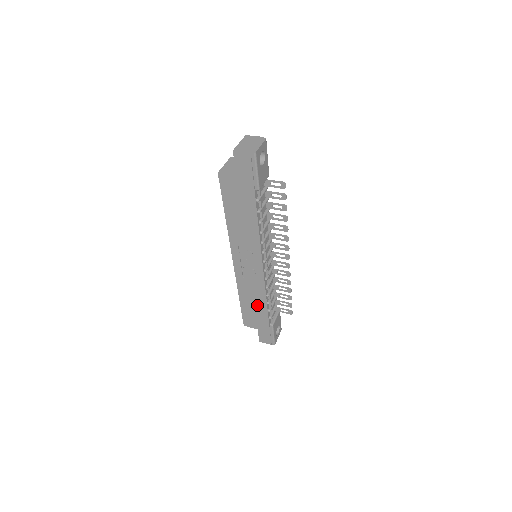
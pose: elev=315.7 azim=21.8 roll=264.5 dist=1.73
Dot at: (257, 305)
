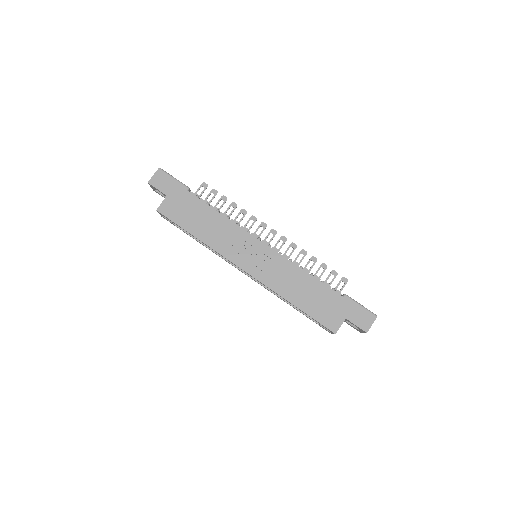
Dot at: (309, 289)
